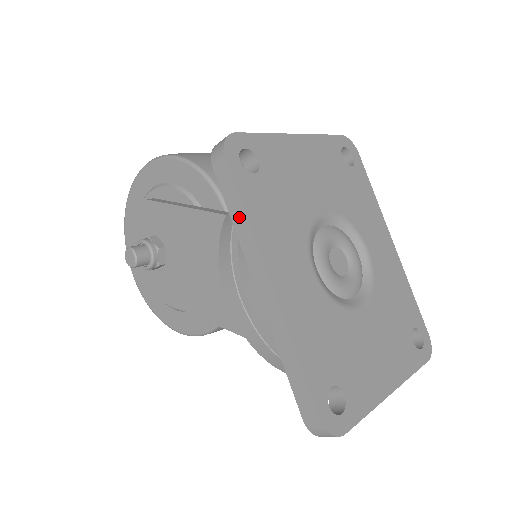
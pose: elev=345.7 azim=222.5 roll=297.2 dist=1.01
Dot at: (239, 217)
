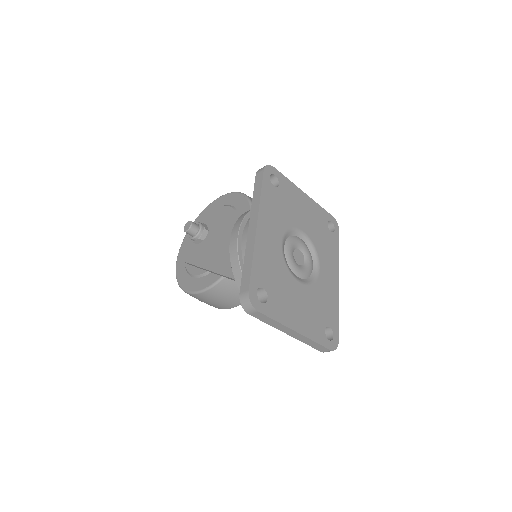
Dot at: (257, 195)
